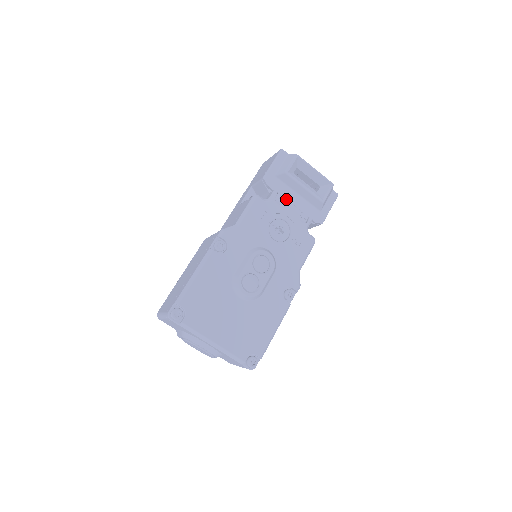
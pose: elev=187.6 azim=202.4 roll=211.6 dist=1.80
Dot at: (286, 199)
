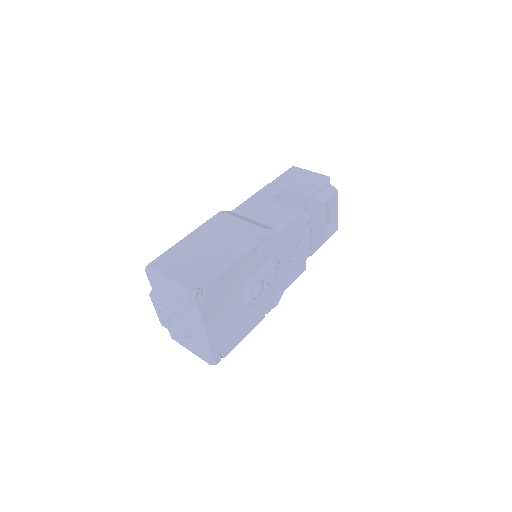
Dot at: occluded
